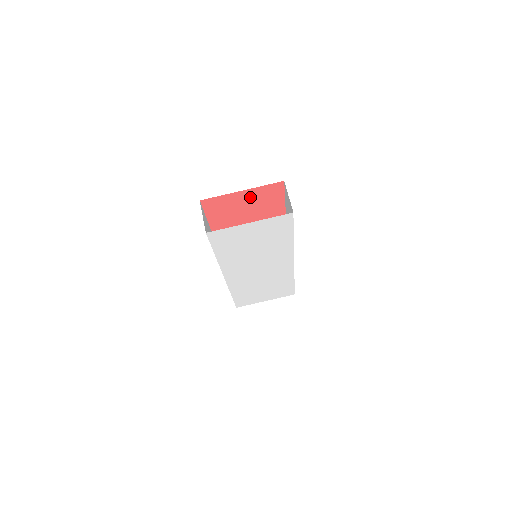
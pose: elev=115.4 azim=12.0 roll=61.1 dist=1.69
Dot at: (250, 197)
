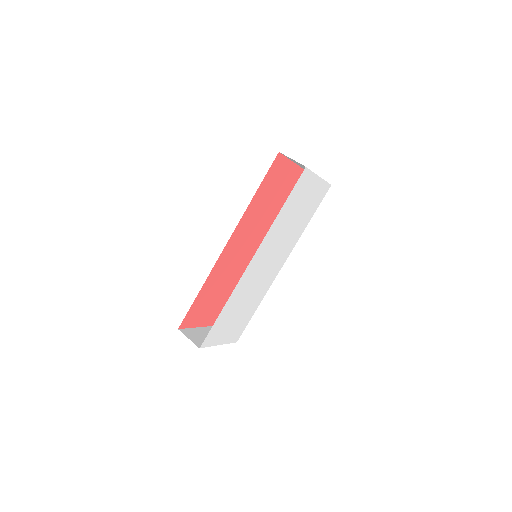
Dot at: (289, 175)
